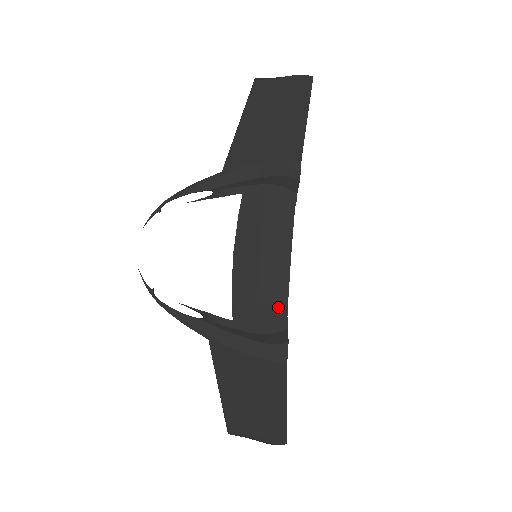
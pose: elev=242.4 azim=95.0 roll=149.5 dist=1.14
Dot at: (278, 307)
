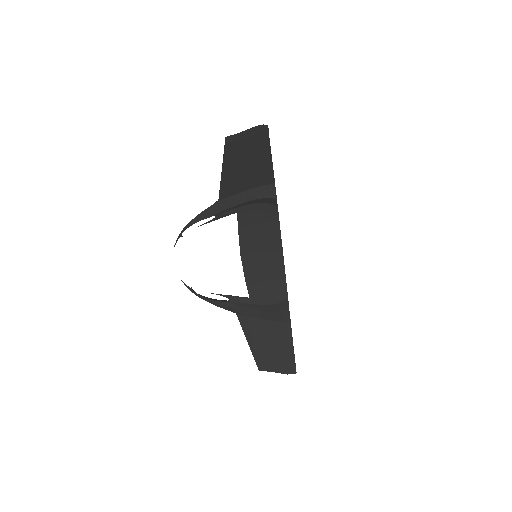
Dot at: (279, 283)
